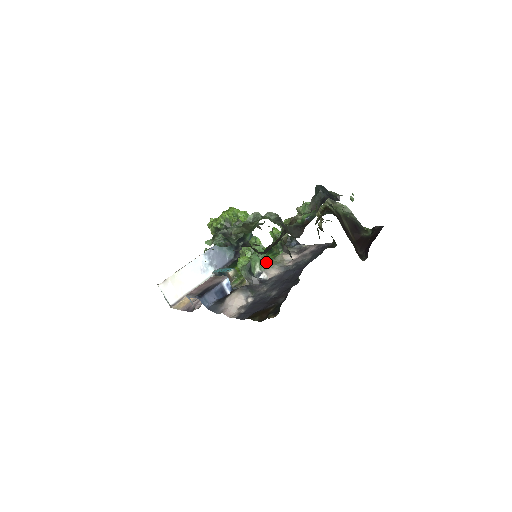
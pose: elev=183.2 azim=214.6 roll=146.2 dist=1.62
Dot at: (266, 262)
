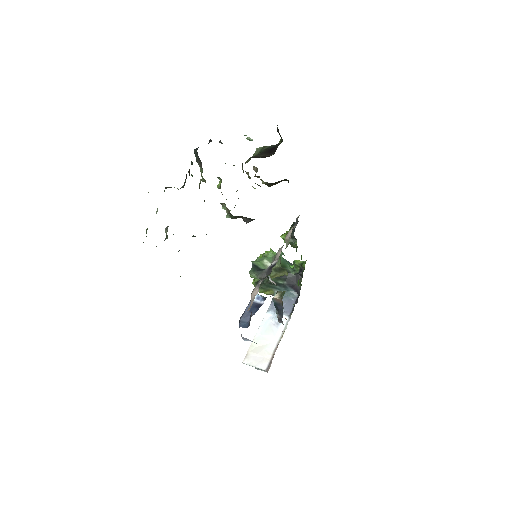
Dot at: occluded
